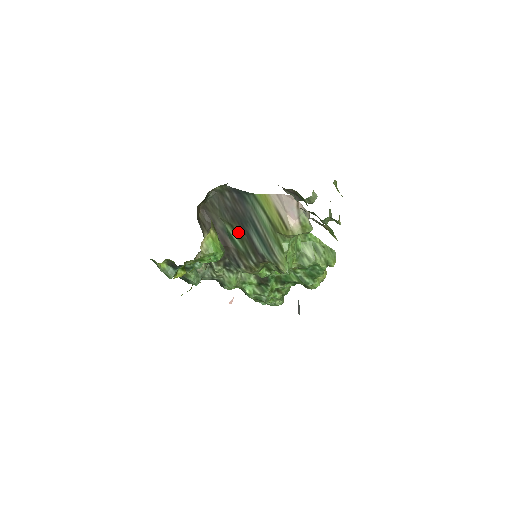
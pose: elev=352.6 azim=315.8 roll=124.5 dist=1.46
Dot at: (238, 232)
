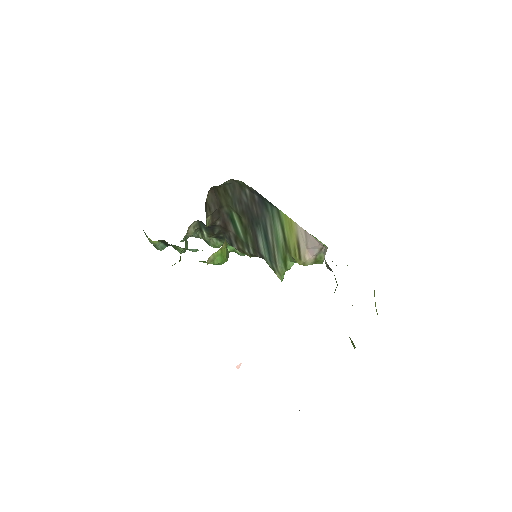
Dot at: (244, 225)
